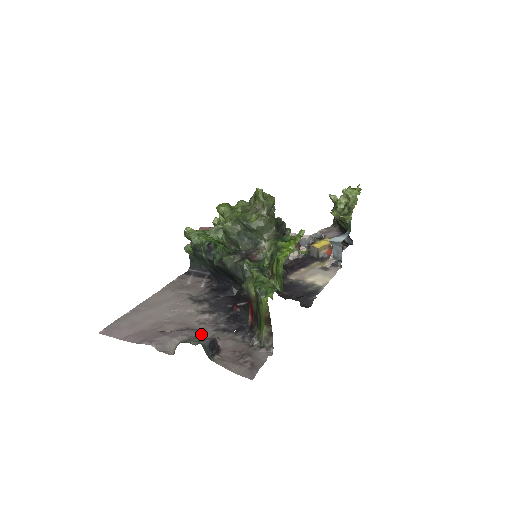
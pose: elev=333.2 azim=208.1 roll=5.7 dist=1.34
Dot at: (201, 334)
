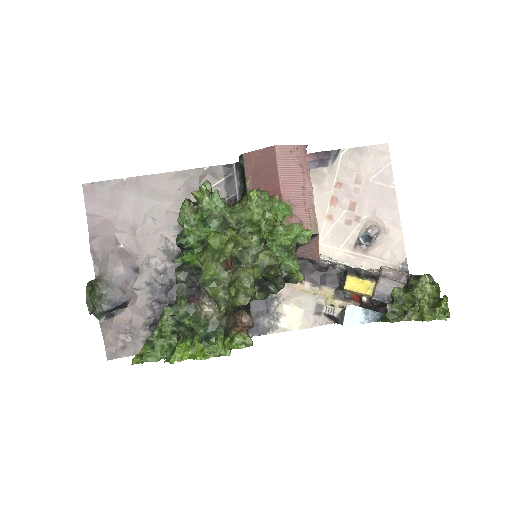
Dot at: (132, 279)
